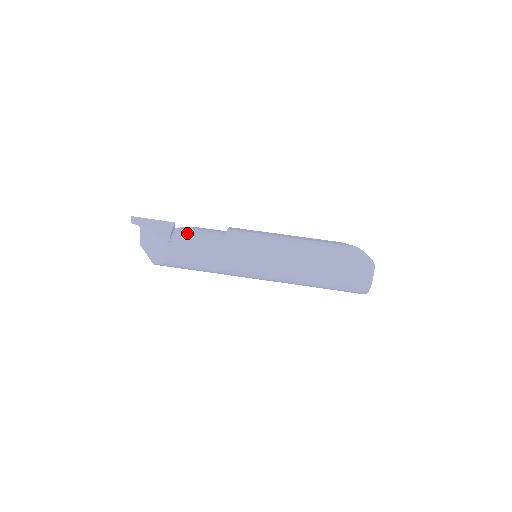
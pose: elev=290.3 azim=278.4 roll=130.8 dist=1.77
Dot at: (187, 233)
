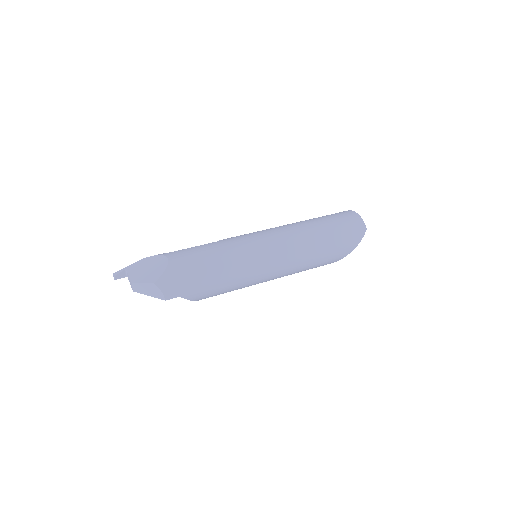
Dot at: occluded
